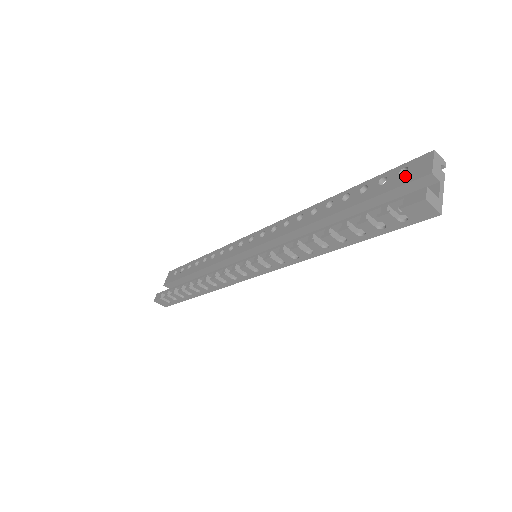
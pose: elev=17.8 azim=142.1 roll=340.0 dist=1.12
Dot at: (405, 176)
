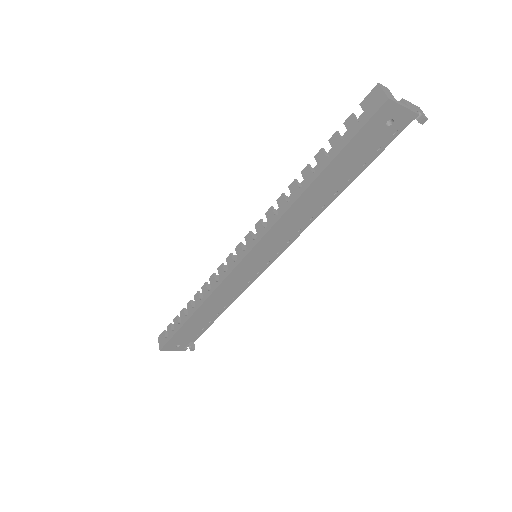
Dot at: occluded
